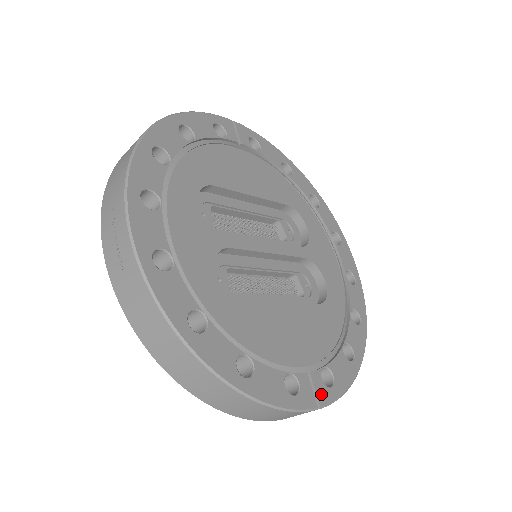
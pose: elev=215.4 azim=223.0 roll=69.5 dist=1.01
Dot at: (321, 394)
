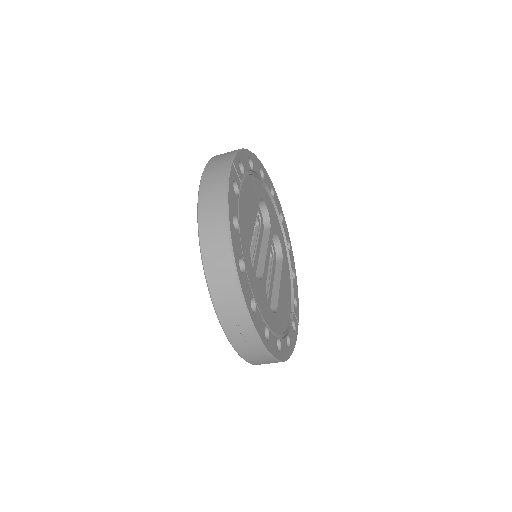
Dot at: (297, 316)
